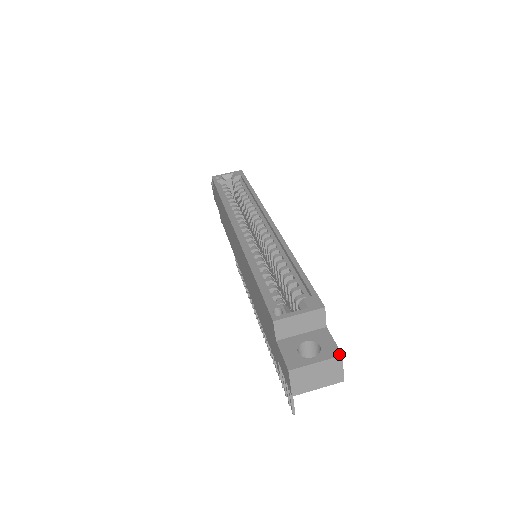
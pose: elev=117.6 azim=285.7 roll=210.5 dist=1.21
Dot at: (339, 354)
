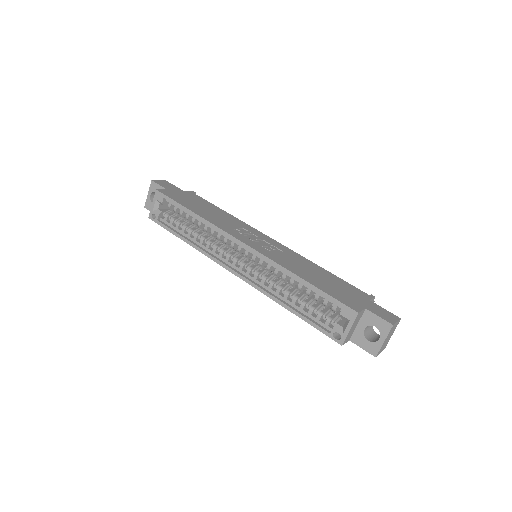
Dot at: (391, 326)
